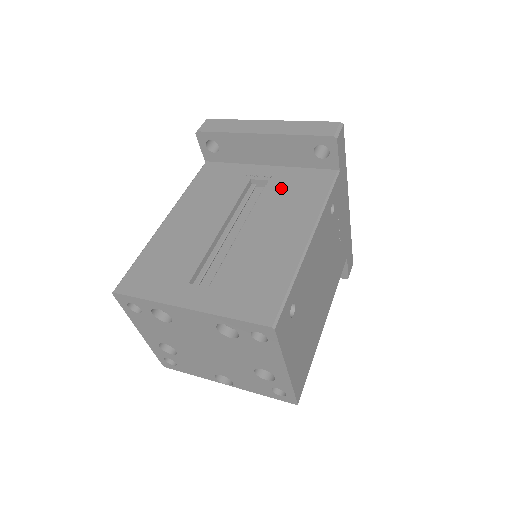
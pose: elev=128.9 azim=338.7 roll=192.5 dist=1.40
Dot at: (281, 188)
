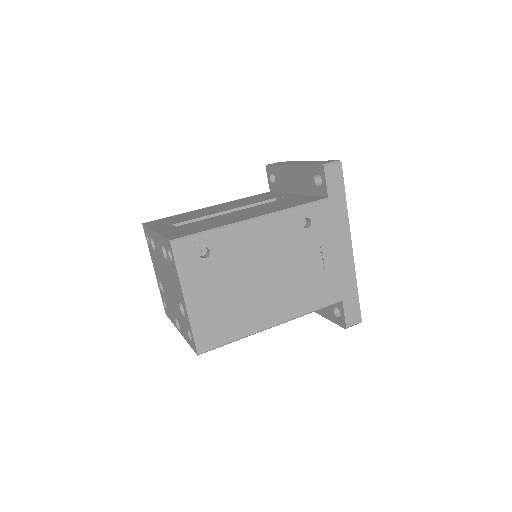
Dot at: (282, 201)
